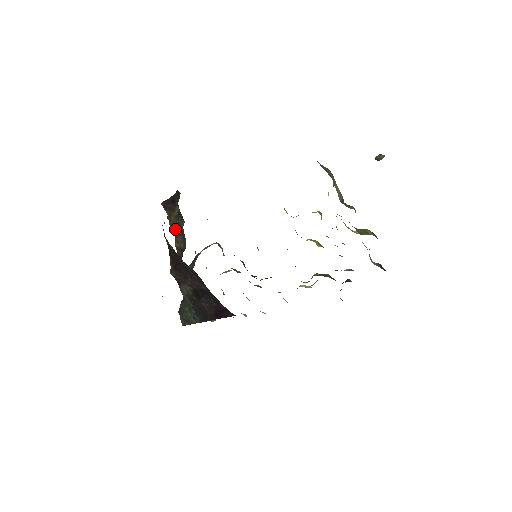
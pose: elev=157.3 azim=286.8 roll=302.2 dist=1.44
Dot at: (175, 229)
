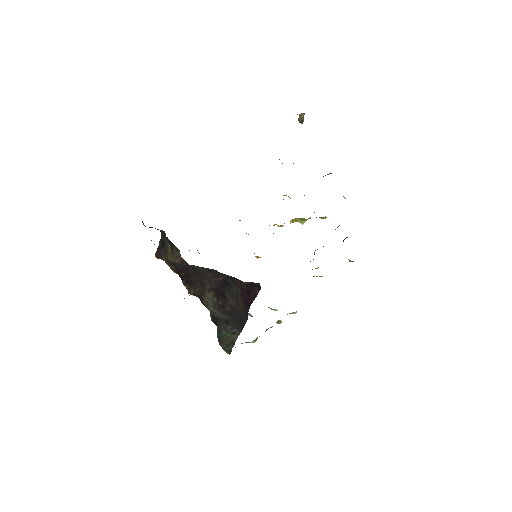
Dot at: occluded
